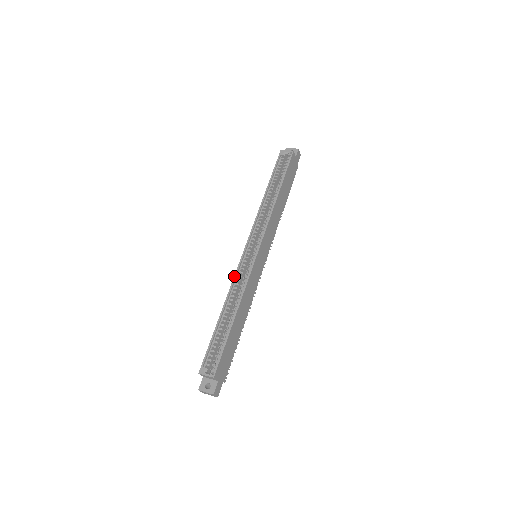
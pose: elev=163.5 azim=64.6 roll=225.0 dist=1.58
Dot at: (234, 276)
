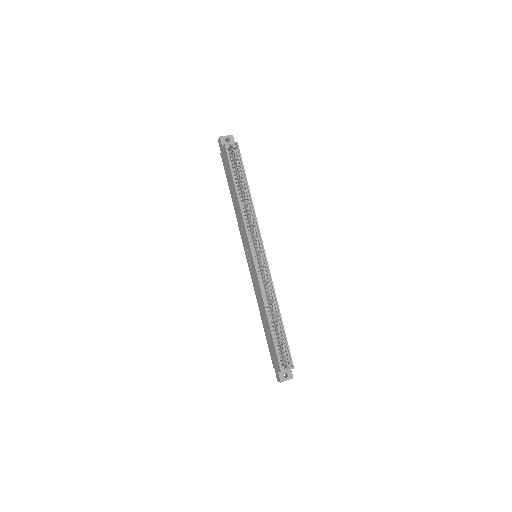
Dot at: (259, 284)
